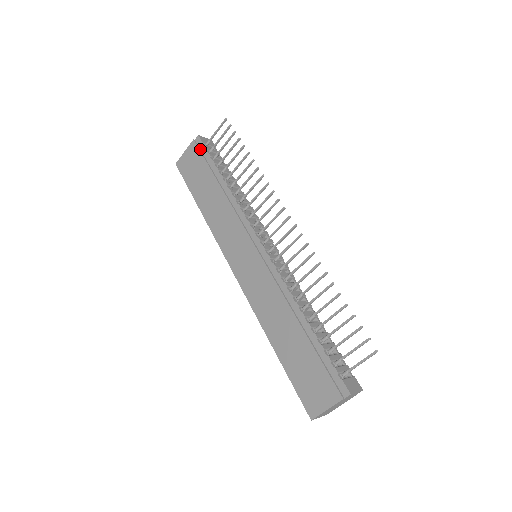
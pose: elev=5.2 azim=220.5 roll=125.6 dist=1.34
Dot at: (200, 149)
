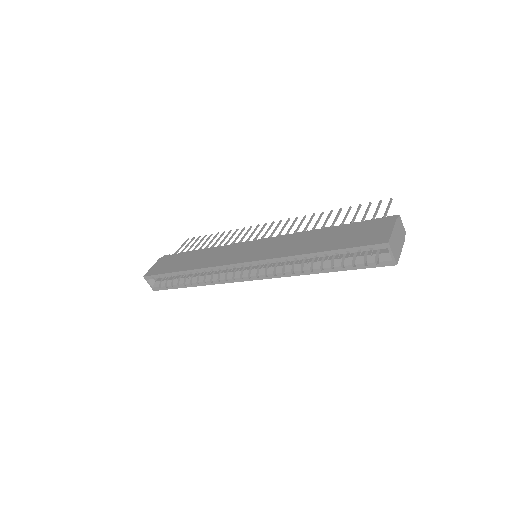
Dot at: (169, 257)
